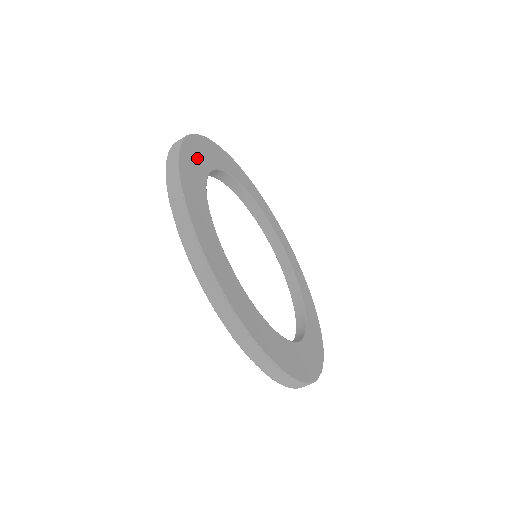
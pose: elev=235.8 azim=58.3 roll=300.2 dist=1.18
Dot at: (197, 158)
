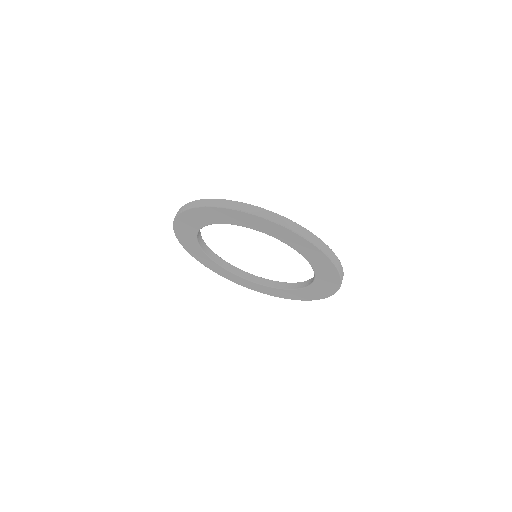
Dot at: occluded
